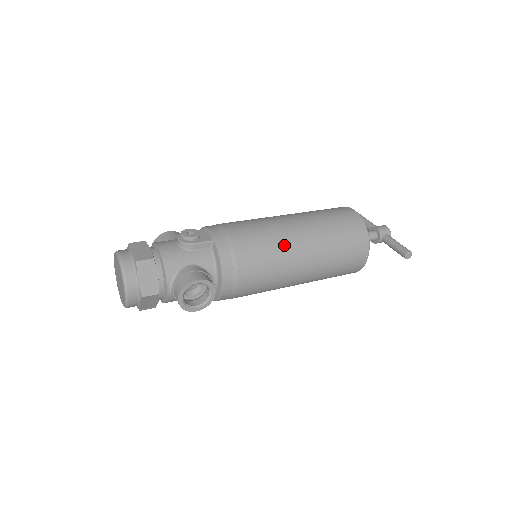
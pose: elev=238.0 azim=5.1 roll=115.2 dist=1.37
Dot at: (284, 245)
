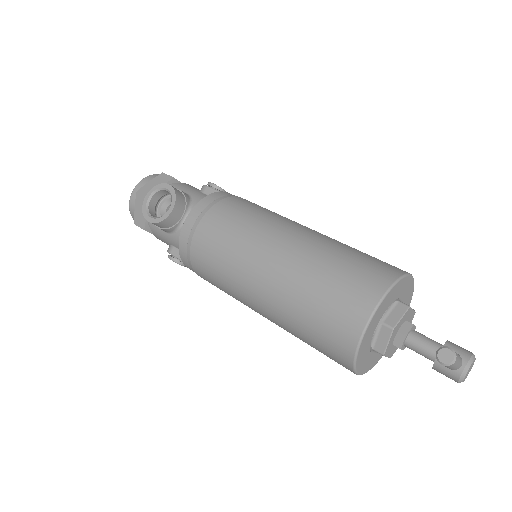
Dot at: (271, 223)
